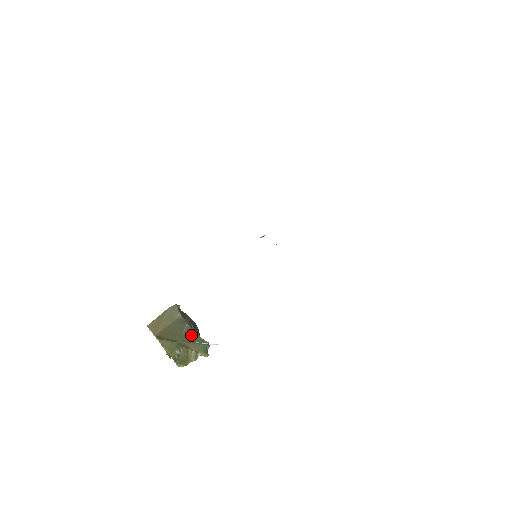
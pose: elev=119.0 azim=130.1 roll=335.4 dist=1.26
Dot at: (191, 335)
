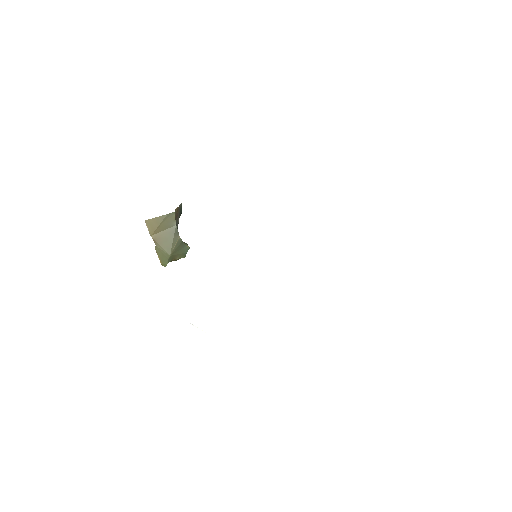
Dot at: (180, 247)
